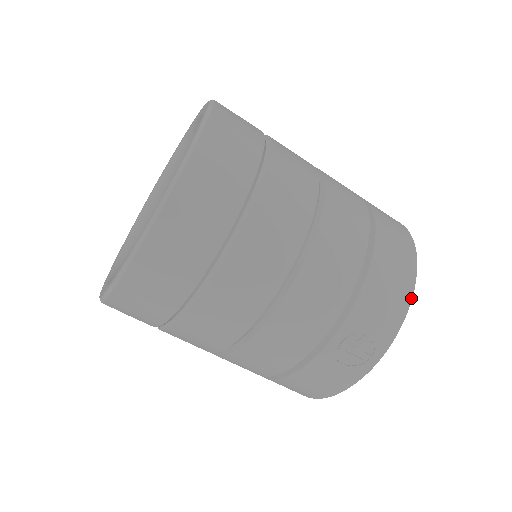
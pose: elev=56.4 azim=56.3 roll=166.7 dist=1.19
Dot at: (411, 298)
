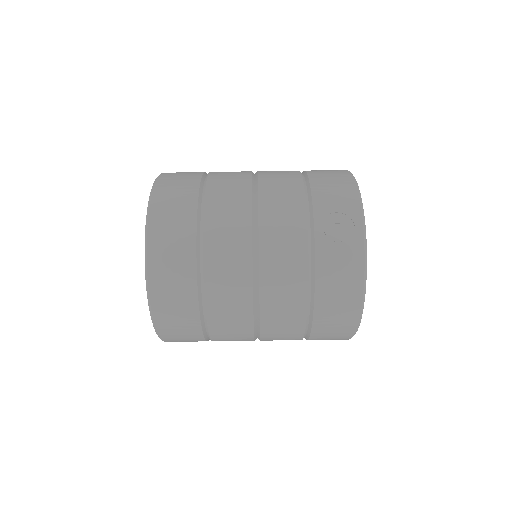
Dot at: (355, 183)
